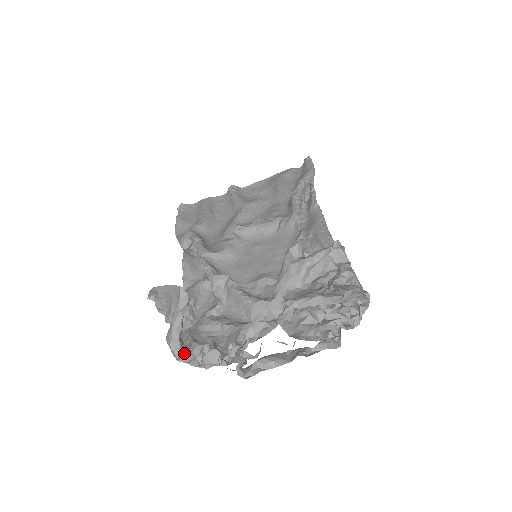
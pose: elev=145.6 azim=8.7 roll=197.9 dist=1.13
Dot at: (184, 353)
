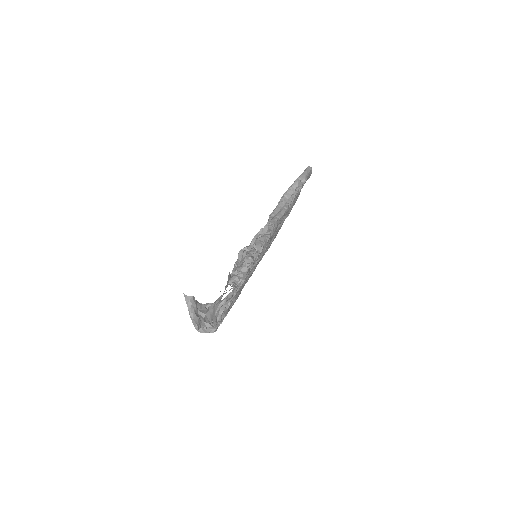
Dot at: (201, 327)
